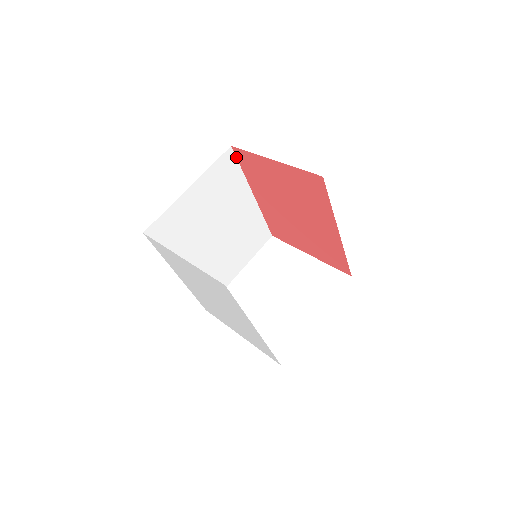
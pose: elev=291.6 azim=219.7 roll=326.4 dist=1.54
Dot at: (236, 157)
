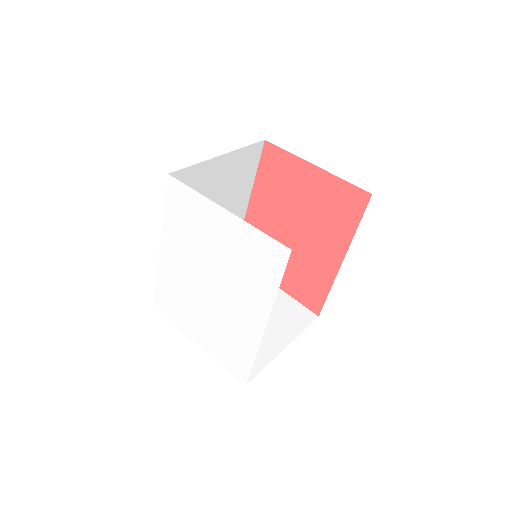
Dot at: (261, 154)
